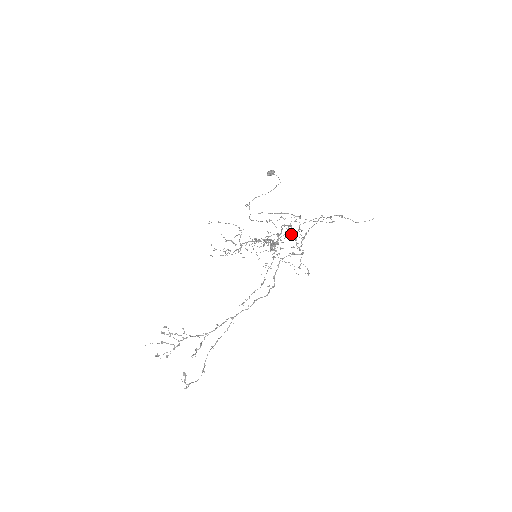
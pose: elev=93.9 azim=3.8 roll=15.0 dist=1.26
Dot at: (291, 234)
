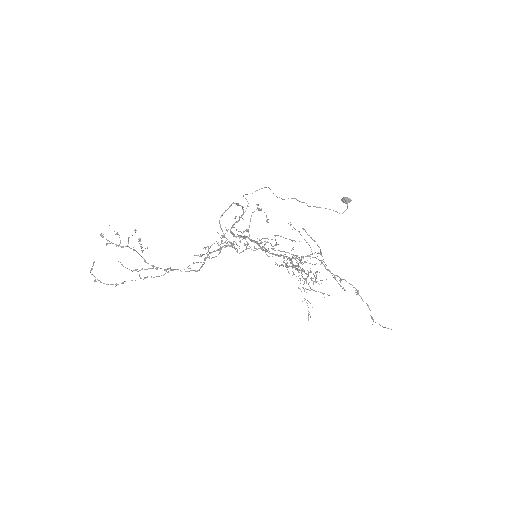
Dot at: occluded
